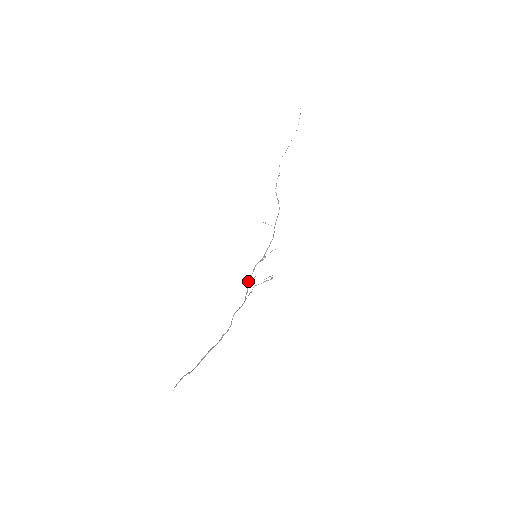
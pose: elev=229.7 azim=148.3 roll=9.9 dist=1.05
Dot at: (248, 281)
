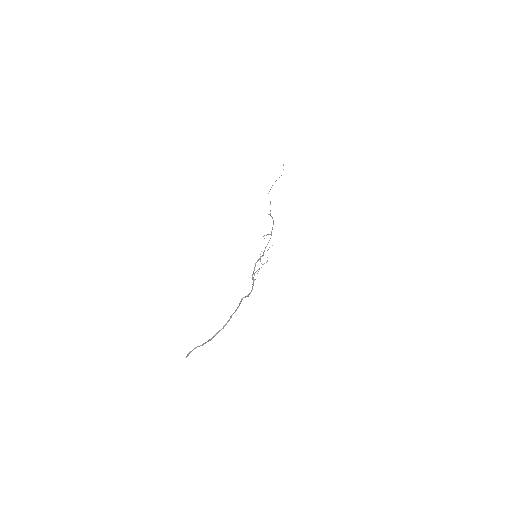
Dot at: (252, 275)
